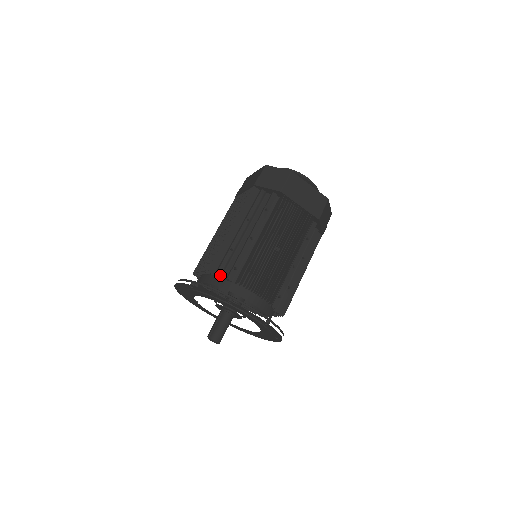
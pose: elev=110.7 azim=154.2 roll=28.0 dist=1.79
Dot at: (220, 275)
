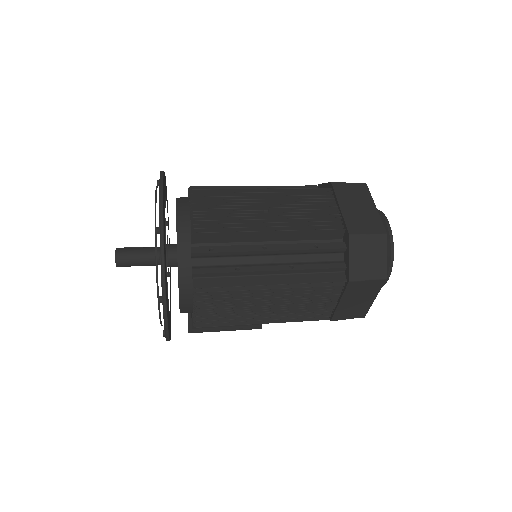
Dot at: occluded
